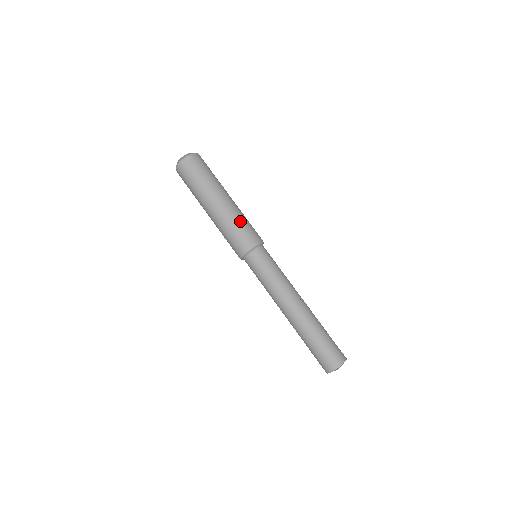
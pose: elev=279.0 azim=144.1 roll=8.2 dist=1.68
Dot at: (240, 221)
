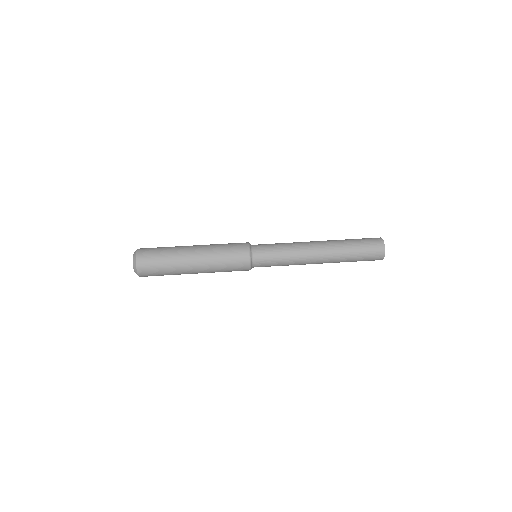
Dot at: occluded
